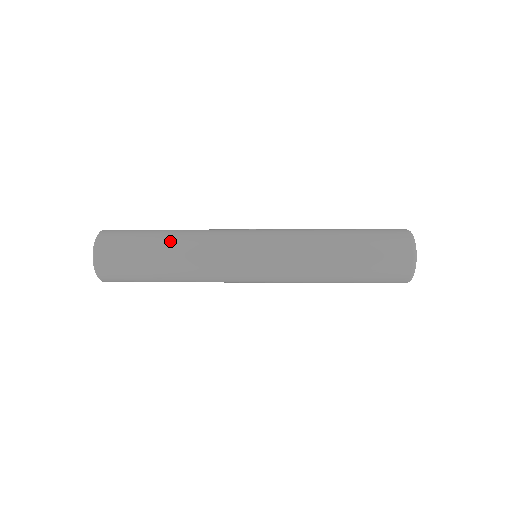
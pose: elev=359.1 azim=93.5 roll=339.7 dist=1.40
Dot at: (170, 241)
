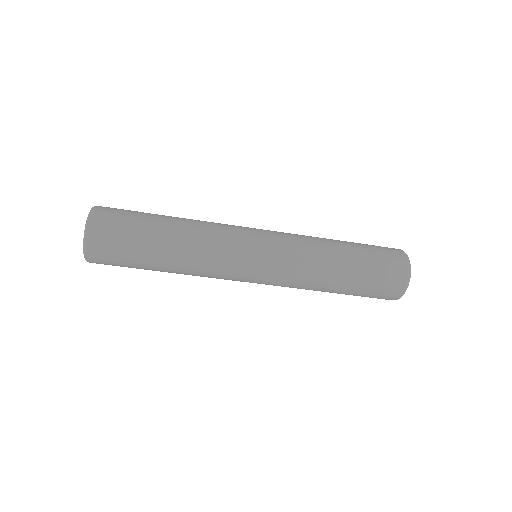
Dot at: occluded
